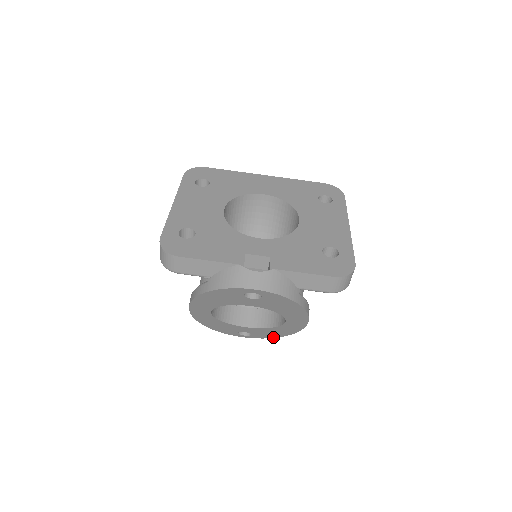
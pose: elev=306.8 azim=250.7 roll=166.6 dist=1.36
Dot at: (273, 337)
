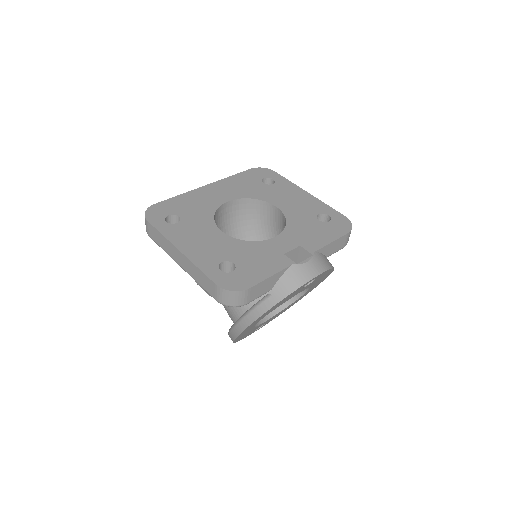
Dot at: occluded
